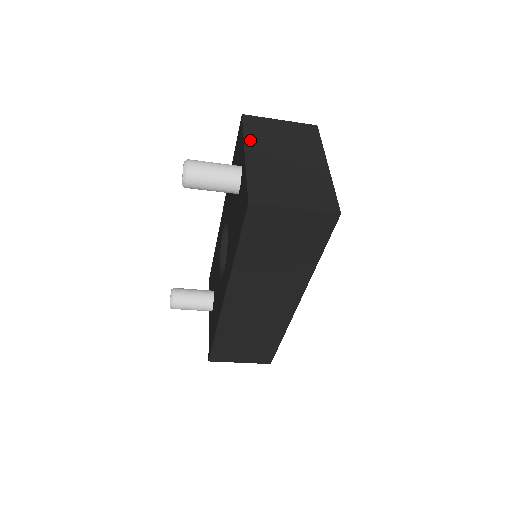
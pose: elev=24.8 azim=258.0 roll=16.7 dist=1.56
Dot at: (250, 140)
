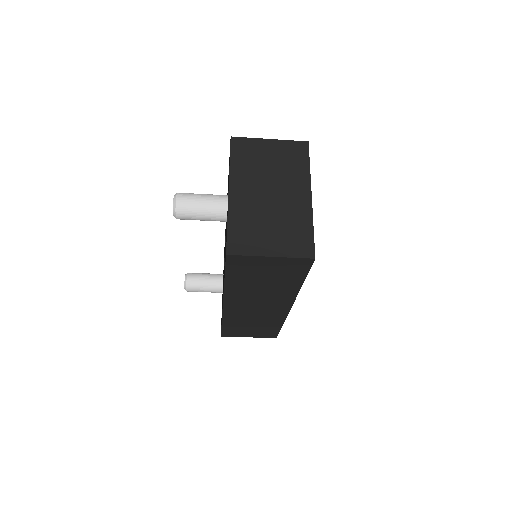
Dot at: (236, 172)
